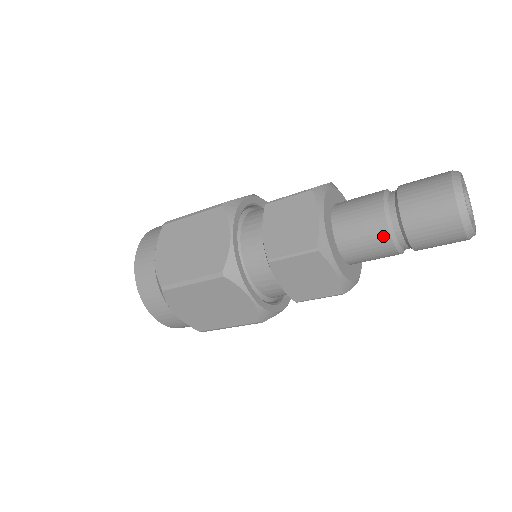
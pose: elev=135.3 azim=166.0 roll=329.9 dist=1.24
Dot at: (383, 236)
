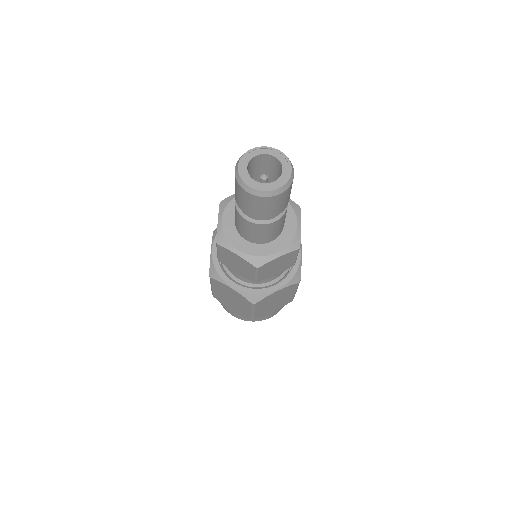
Dot at: (266, 227)
